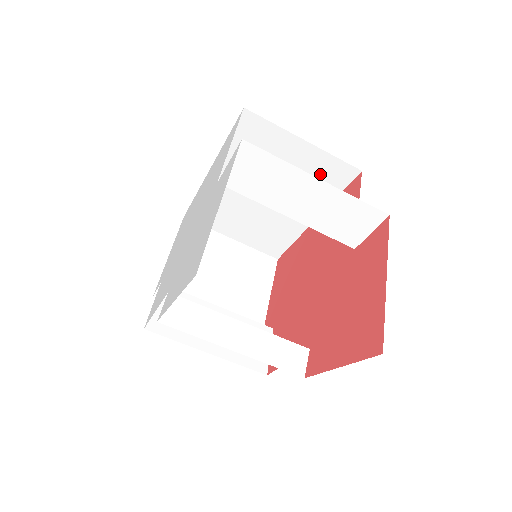
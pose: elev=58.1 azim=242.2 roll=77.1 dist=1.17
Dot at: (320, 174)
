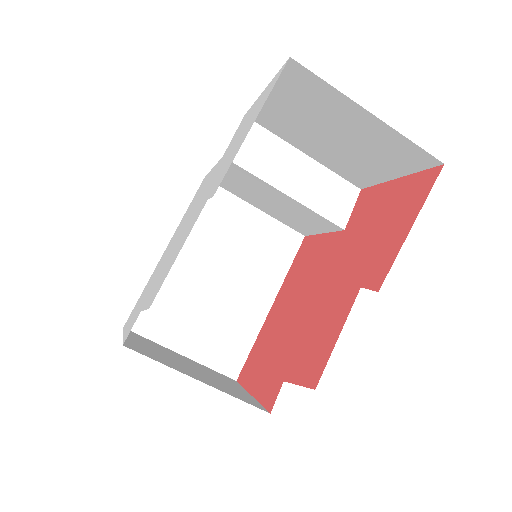
Dot at: (271, 244)
